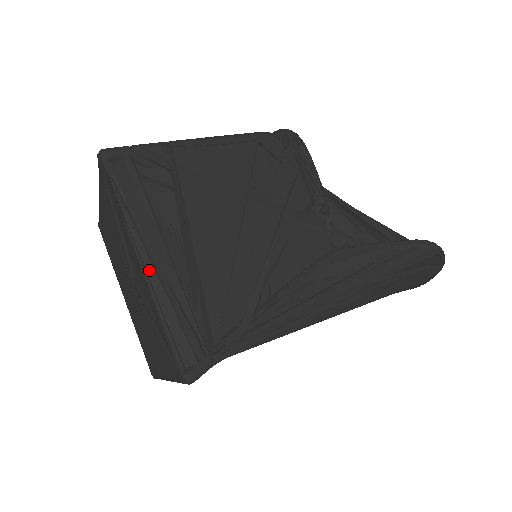
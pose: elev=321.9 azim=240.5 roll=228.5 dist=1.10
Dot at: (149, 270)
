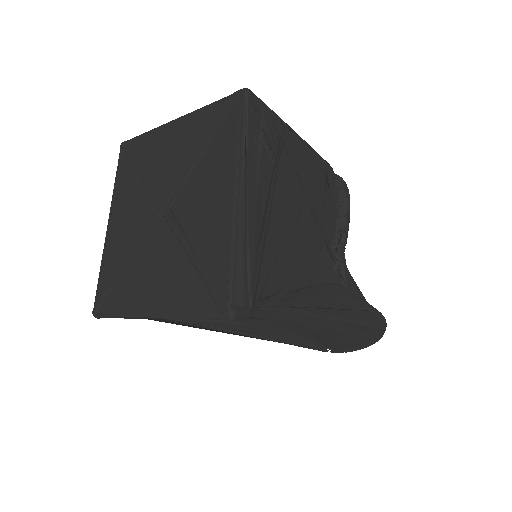
Dot at: (239, 206)
